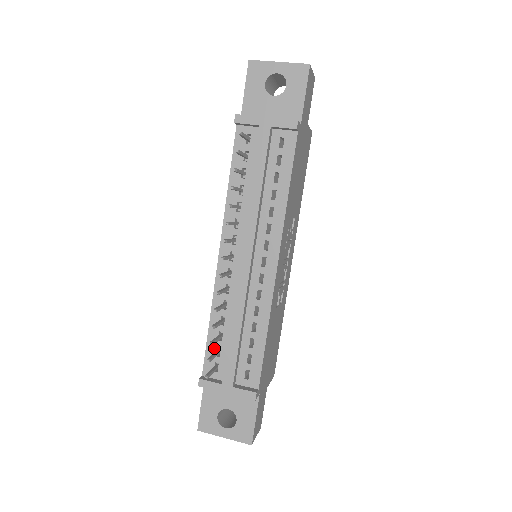
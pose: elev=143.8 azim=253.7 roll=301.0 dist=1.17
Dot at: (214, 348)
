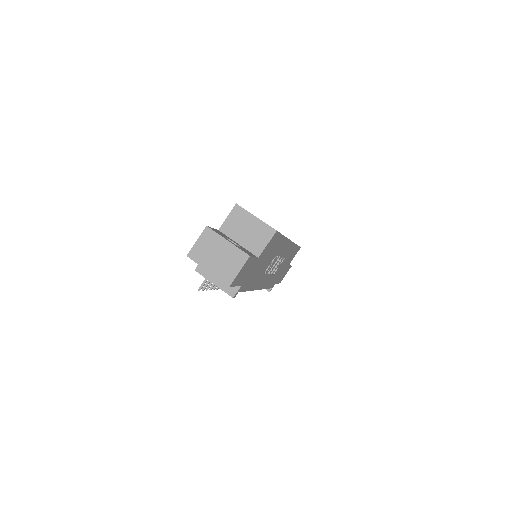
Dot at: occluded
